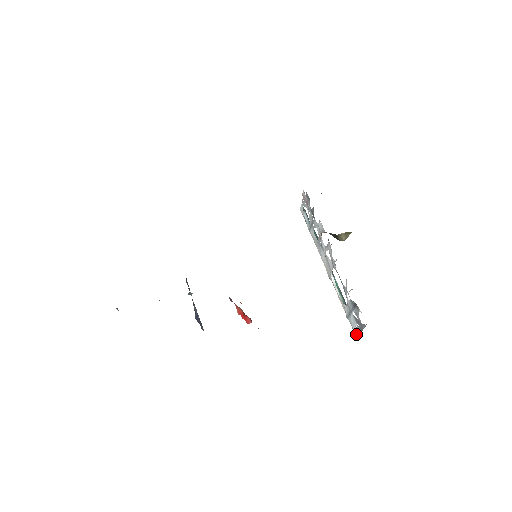
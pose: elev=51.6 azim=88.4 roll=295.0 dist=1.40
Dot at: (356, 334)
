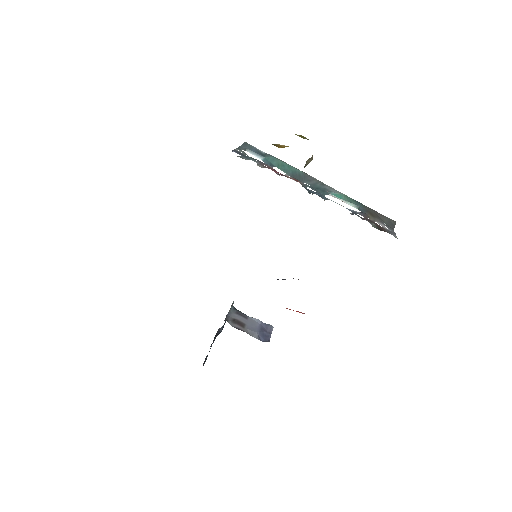
Dot at: occluded
